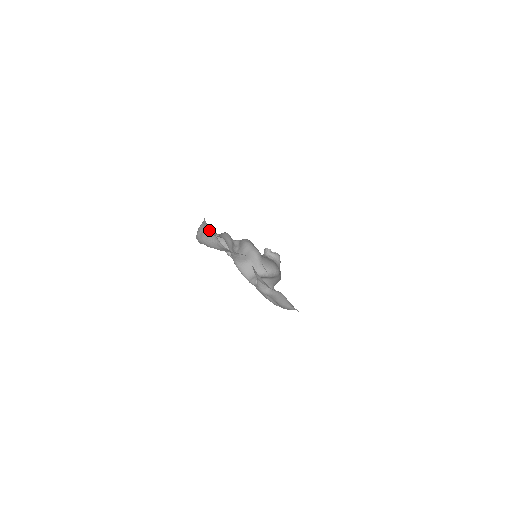
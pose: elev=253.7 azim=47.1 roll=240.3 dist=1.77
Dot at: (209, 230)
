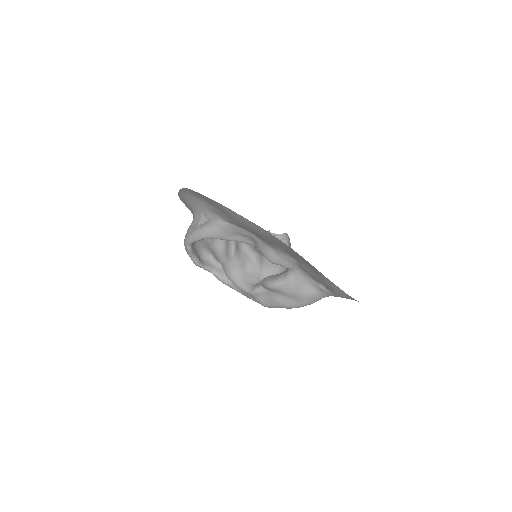
Dot at: (203, 218)
